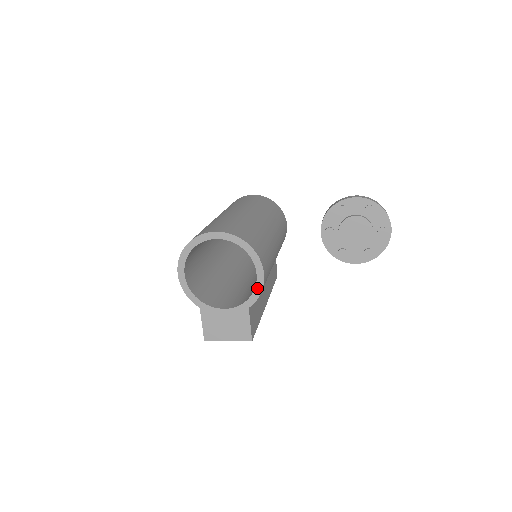
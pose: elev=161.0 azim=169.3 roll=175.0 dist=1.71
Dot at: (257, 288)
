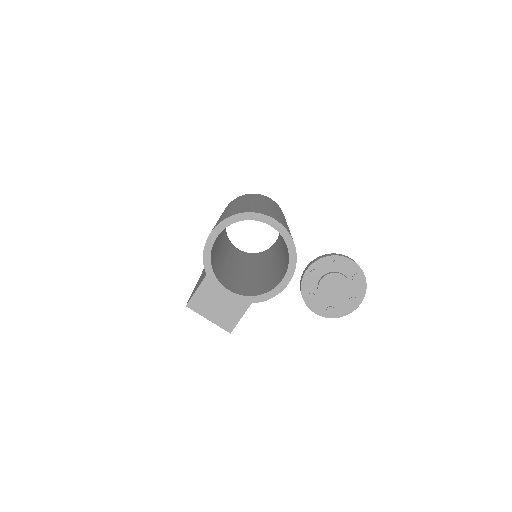
Dot at: (273, 291)
